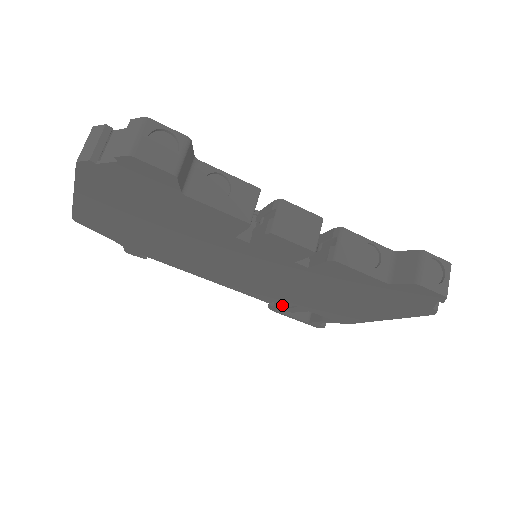
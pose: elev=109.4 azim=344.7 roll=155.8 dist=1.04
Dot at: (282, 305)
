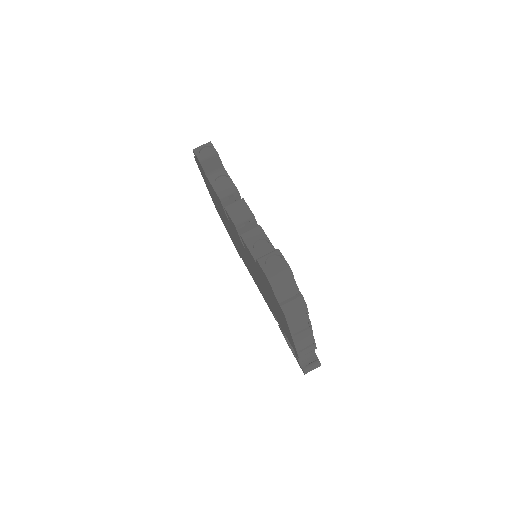
Dot at: (278, 323)
